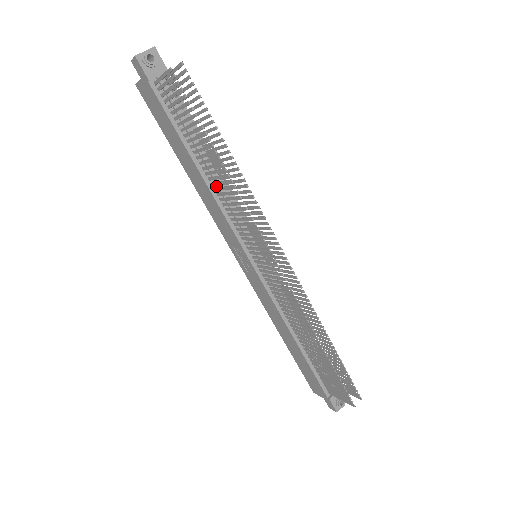
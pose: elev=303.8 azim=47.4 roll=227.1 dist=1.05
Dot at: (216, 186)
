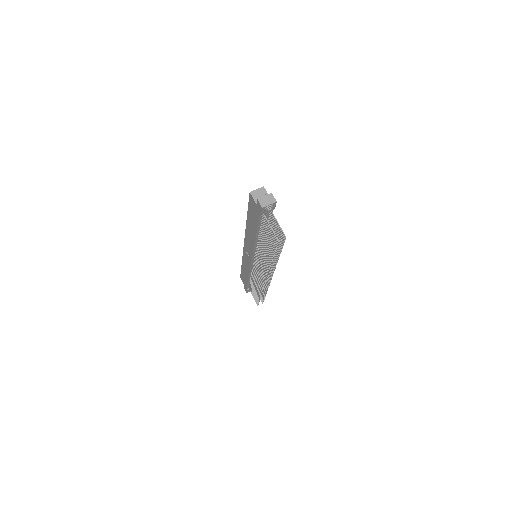
Dot at: occluded
